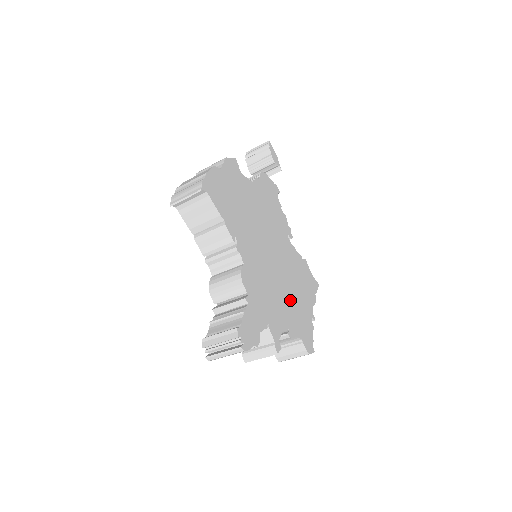
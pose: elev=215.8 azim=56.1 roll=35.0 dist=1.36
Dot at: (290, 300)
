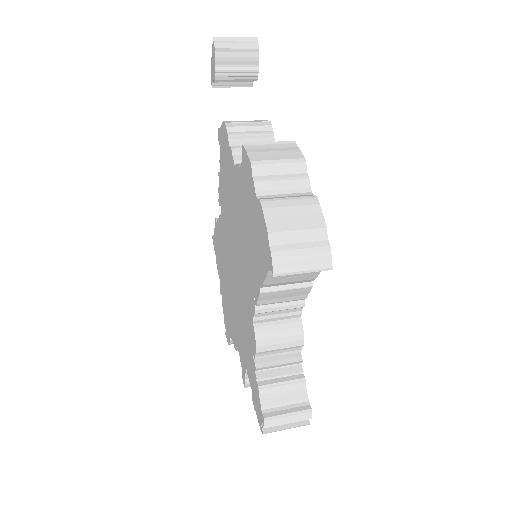
Dot at: occluded
